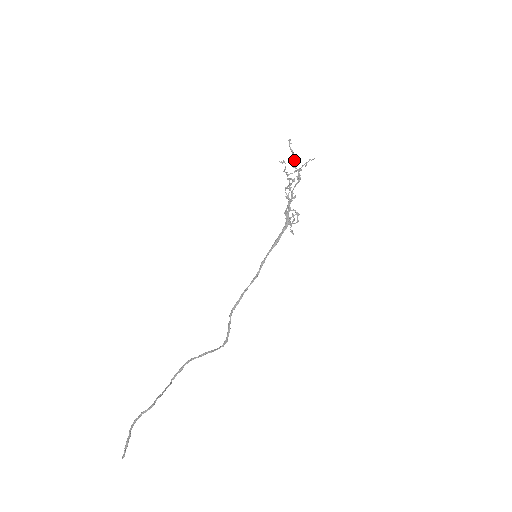
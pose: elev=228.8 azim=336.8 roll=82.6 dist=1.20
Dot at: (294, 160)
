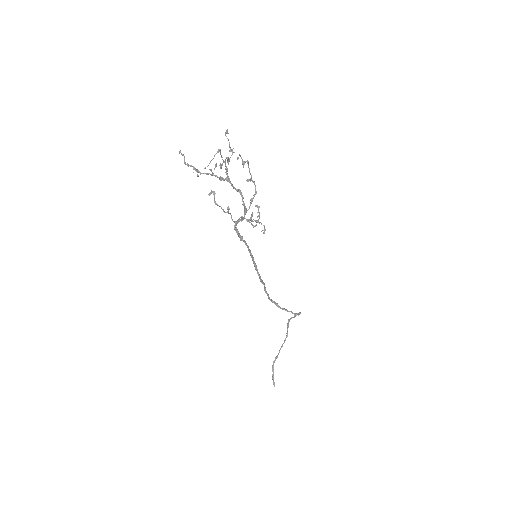
Dot at: occluded
